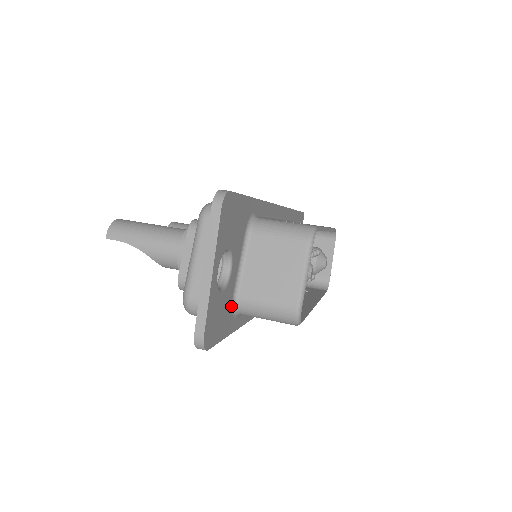
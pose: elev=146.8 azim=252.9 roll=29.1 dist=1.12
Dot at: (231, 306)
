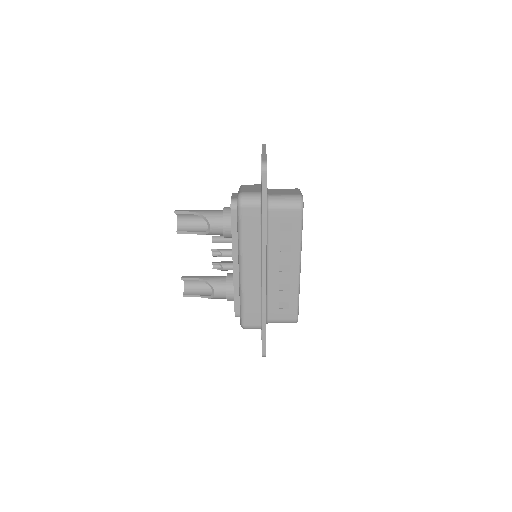
Dot at: occluded
